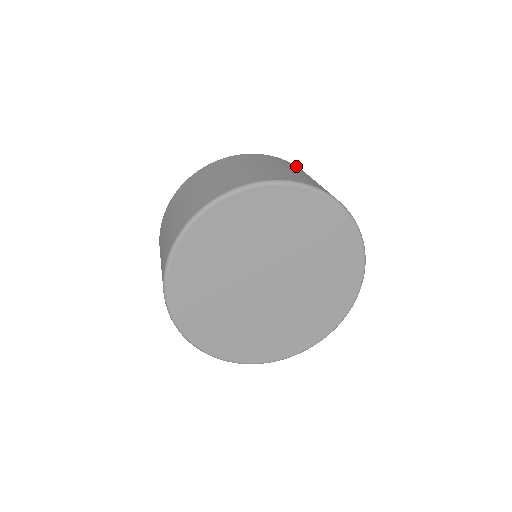
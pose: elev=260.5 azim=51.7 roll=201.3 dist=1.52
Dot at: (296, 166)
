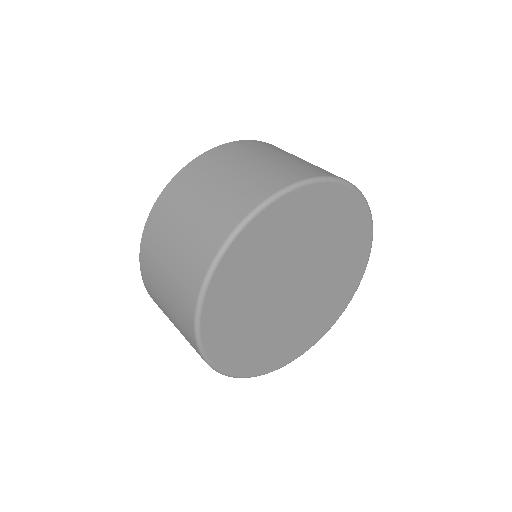
Dot at: occluded
